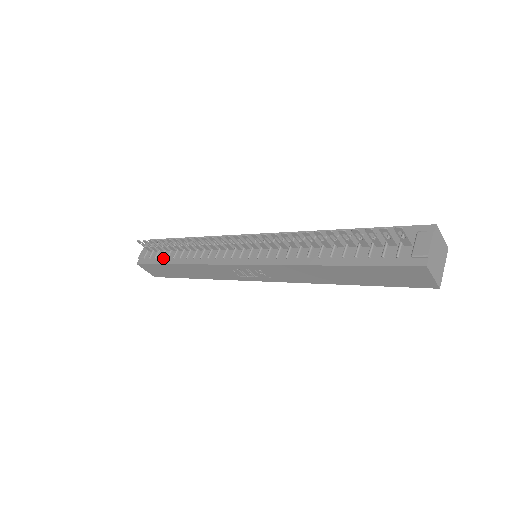
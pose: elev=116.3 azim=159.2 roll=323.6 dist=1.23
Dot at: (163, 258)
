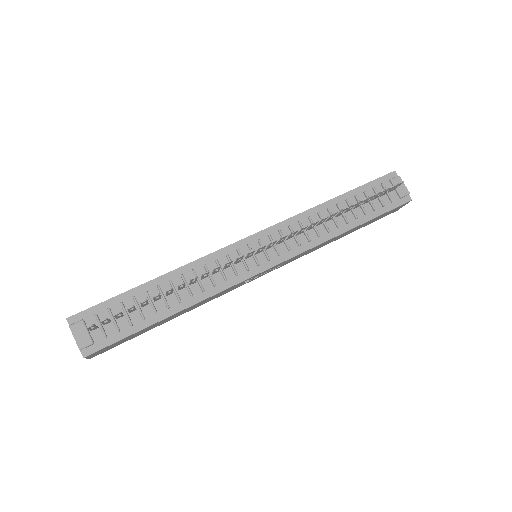
Dot at: (134, 323)
